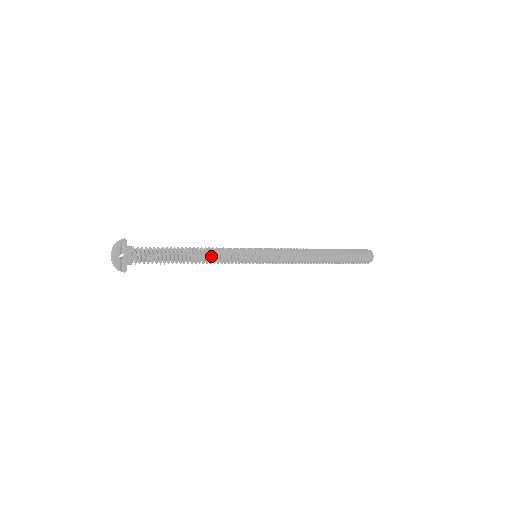
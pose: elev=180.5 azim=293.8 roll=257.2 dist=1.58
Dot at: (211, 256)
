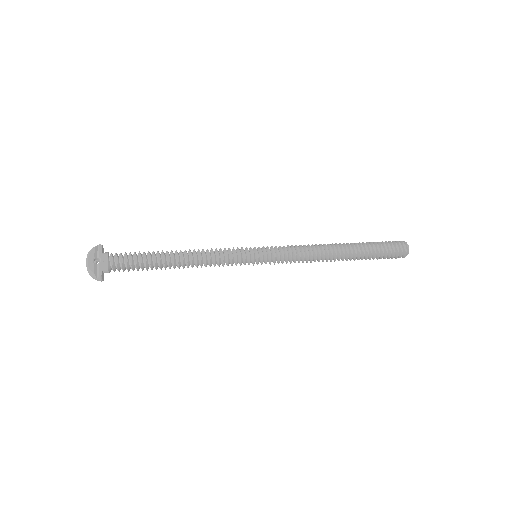
Dot at: (199, 255)
